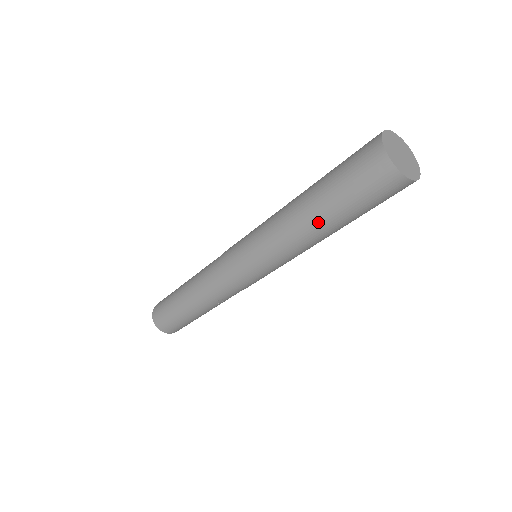
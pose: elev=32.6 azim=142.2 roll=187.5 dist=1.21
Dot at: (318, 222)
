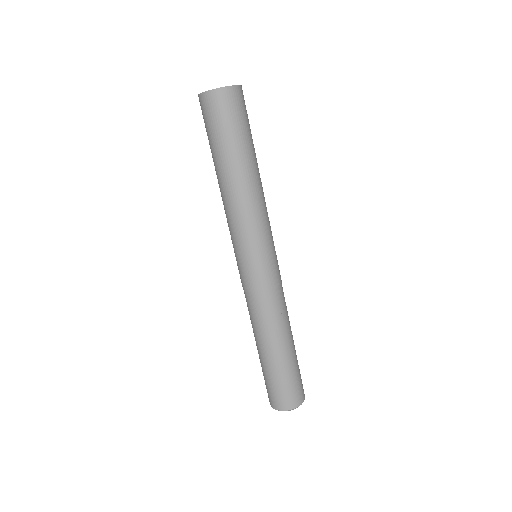
Dot at: (237, 171)
